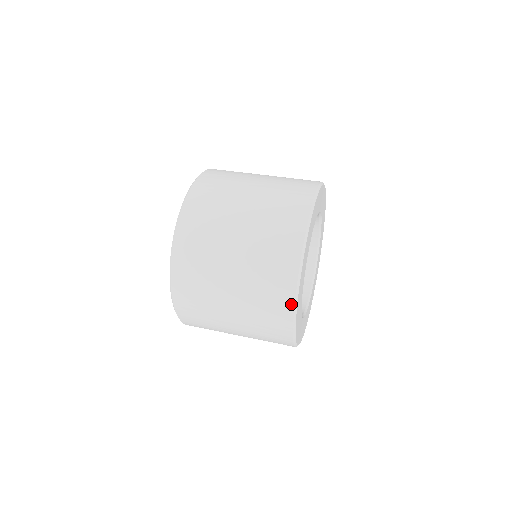
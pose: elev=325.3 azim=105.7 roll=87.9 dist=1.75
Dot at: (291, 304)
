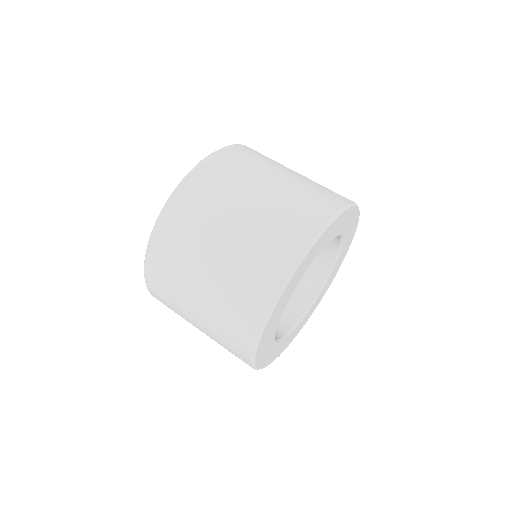
Dot at: (291, 264)
